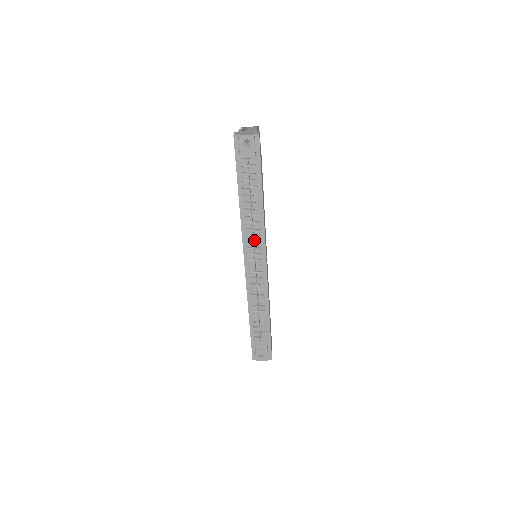
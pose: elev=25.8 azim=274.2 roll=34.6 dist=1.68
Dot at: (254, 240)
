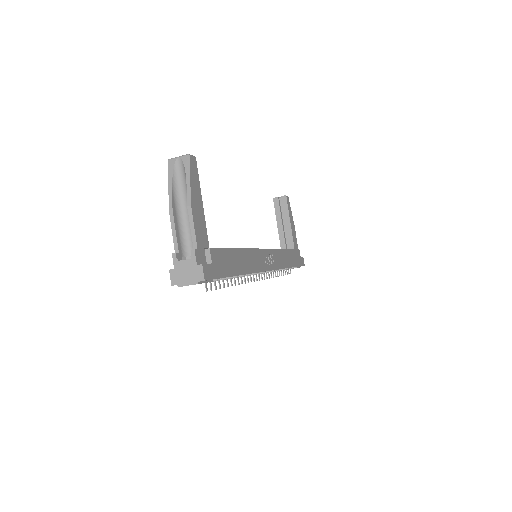
Dot at: occluded
